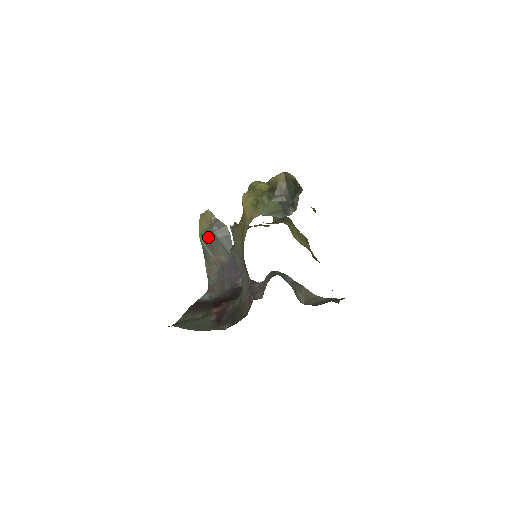
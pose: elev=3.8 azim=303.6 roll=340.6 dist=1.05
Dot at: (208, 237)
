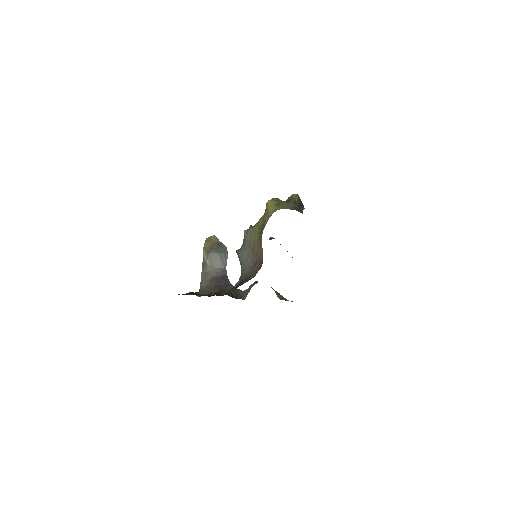
Dot at: (211, 251)
